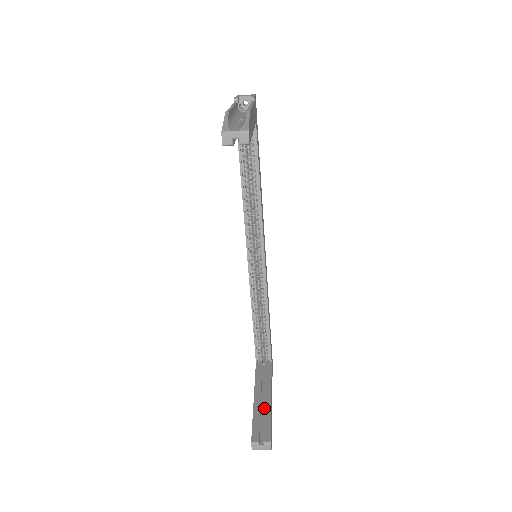
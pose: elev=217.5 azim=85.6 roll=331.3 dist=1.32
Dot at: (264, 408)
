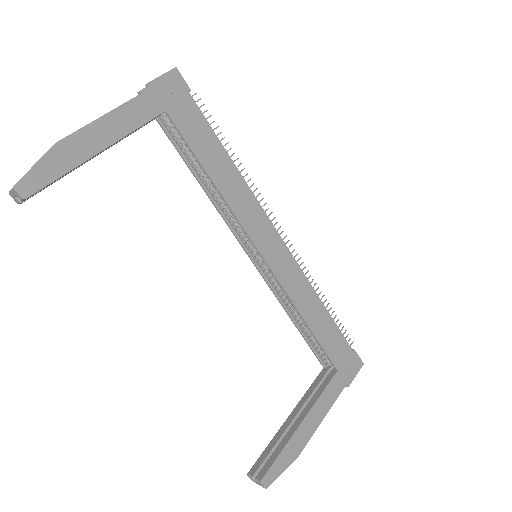
Dot at: (286, 434)
